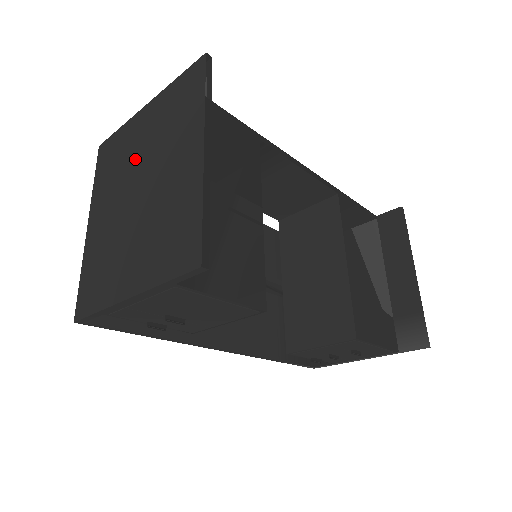
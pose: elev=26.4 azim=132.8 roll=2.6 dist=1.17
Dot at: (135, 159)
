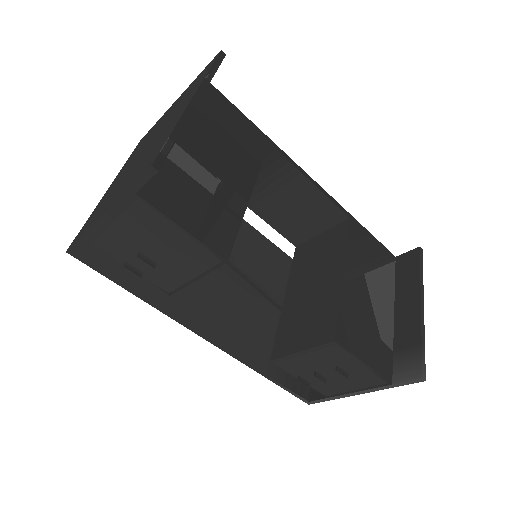
Dot at: (154, 133)
